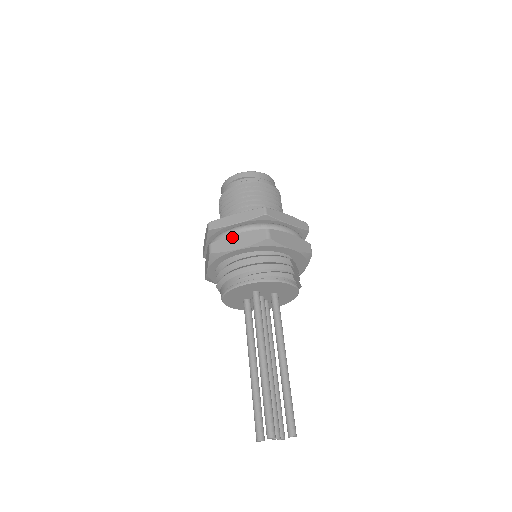
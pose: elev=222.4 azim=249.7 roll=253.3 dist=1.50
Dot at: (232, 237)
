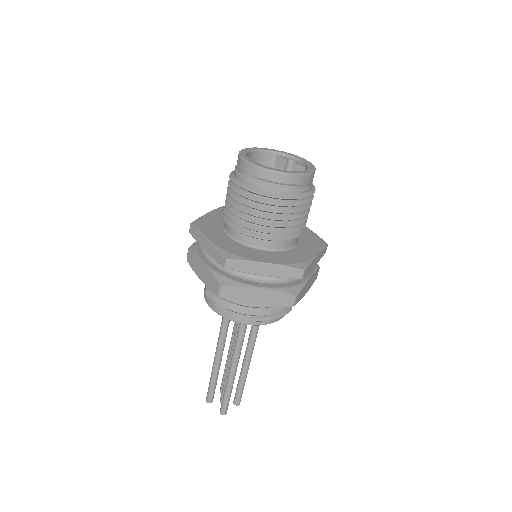
Dot at: (253, 290)
